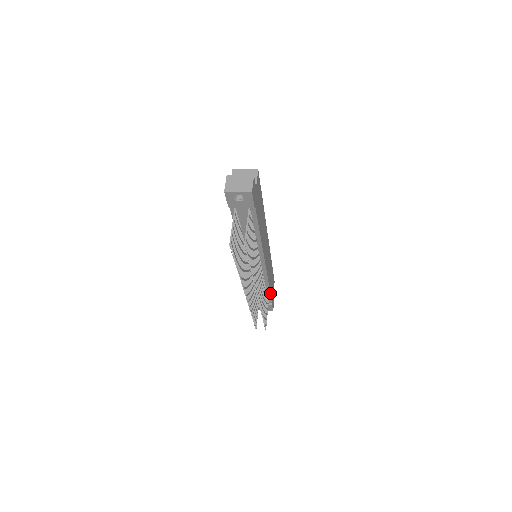
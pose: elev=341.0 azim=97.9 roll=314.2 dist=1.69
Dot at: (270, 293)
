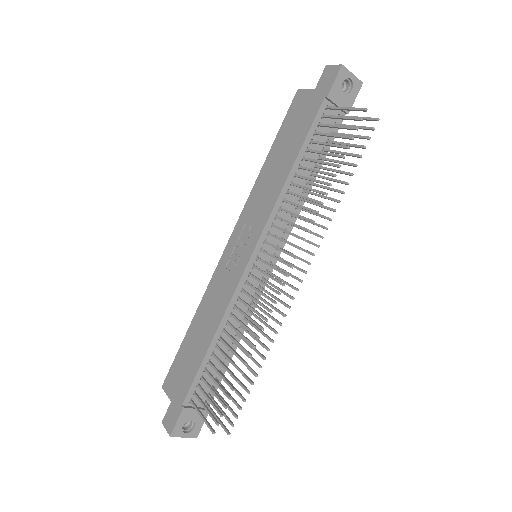
Dot at: occluded
